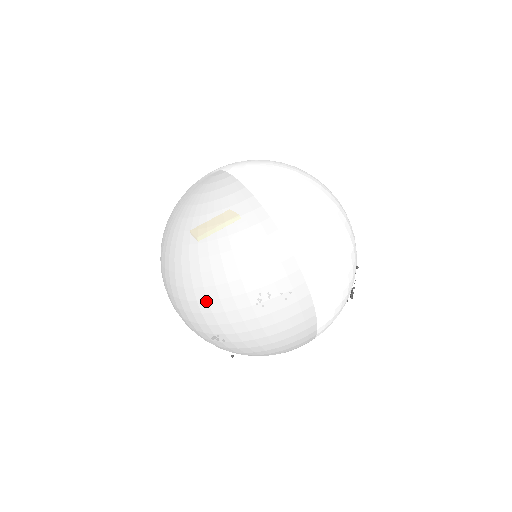
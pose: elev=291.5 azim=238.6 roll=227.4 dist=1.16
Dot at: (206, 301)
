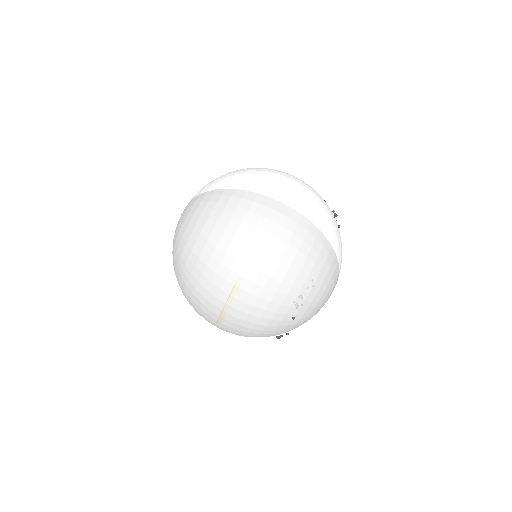
Dot at: (230, 271)
